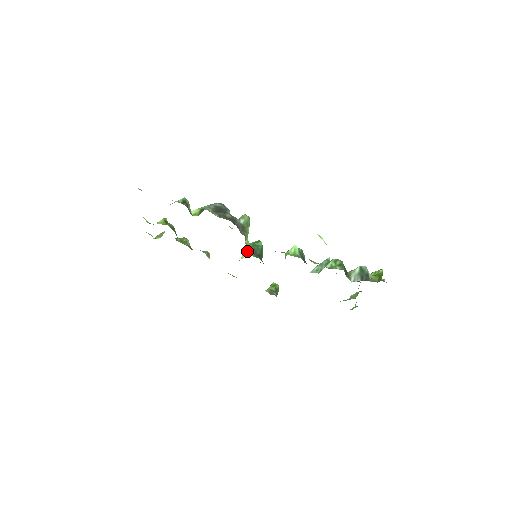
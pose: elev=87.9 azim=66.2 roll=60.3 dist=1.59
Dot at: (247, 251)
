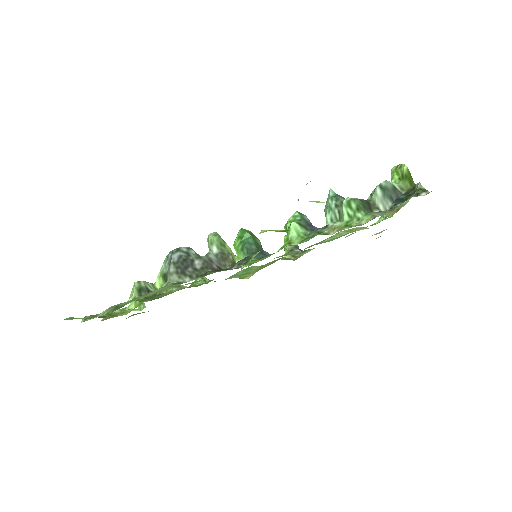
Dot at: (242, 257)
